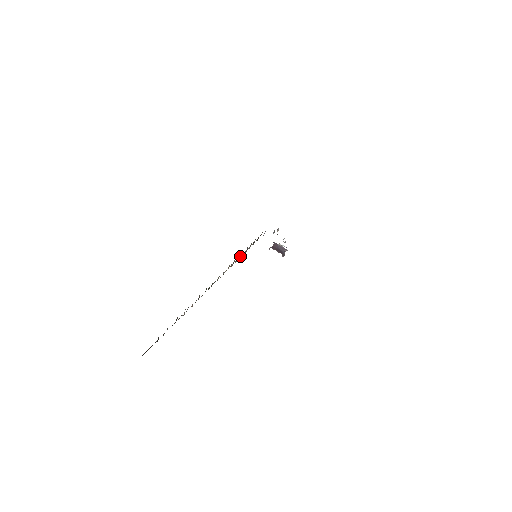
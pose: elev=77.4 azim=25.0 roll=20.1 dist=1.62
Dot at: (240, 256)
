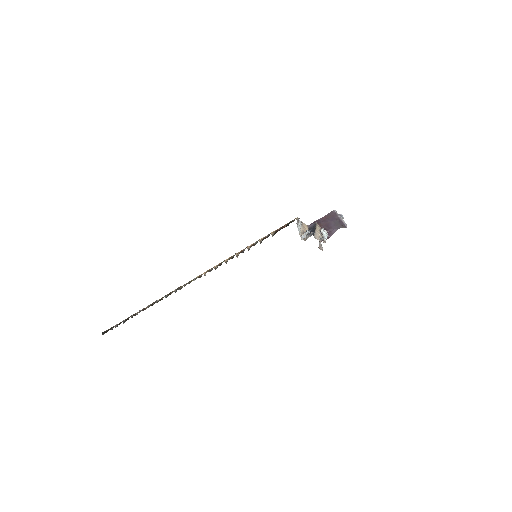
Dot at: (228, 259)
